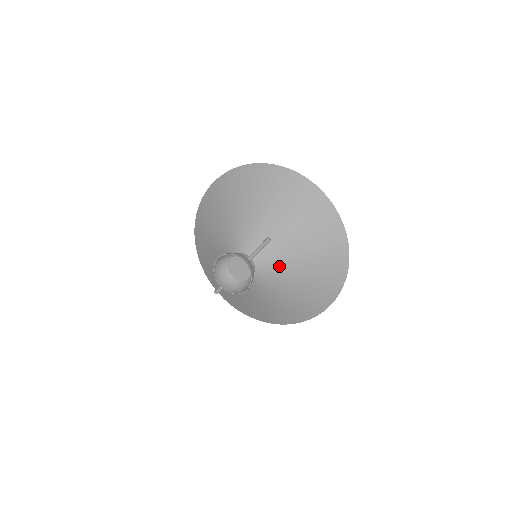
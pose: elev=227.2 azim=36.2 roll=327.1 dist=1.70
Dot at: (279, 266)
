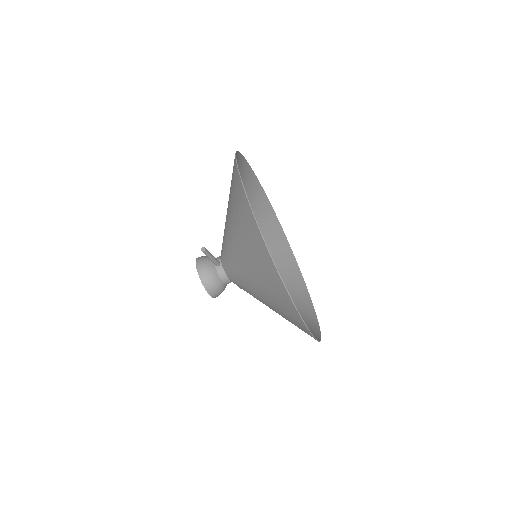
Dot at: (238, 276)
